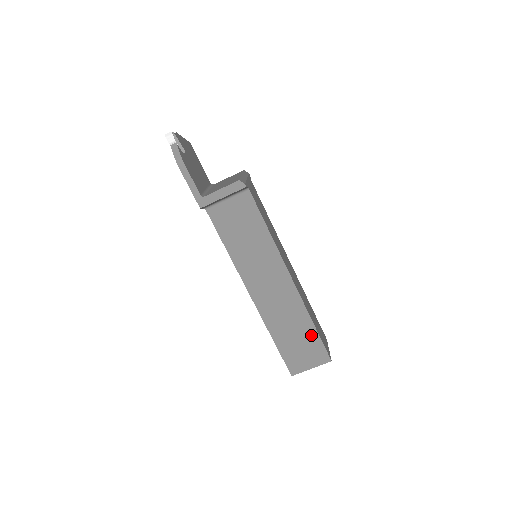
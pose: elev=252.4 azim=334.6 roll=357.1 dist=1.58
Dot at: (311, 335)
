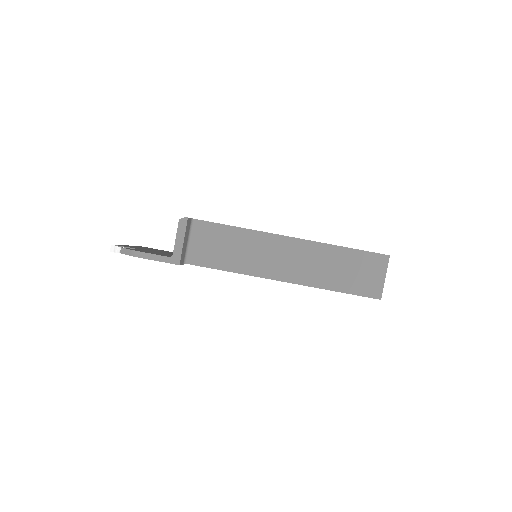
Dot at: (352, 256)
